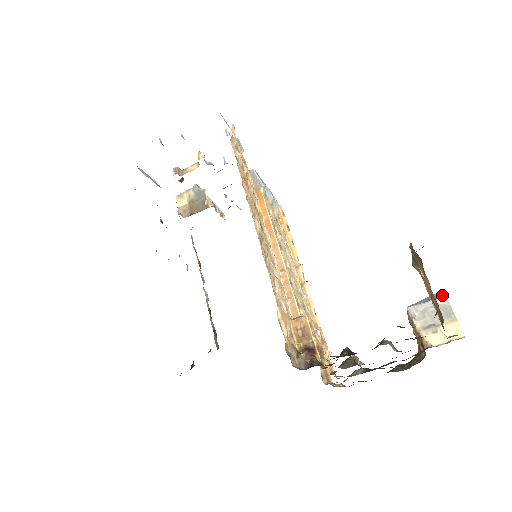
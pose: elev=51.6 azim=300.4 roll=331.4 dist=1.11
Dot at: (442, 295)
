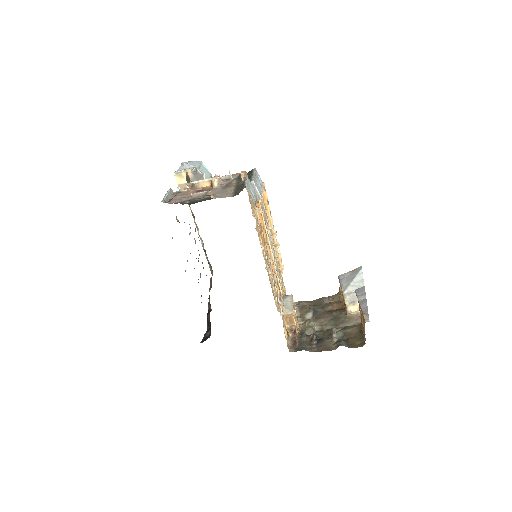
Dot at: (363, 285)
